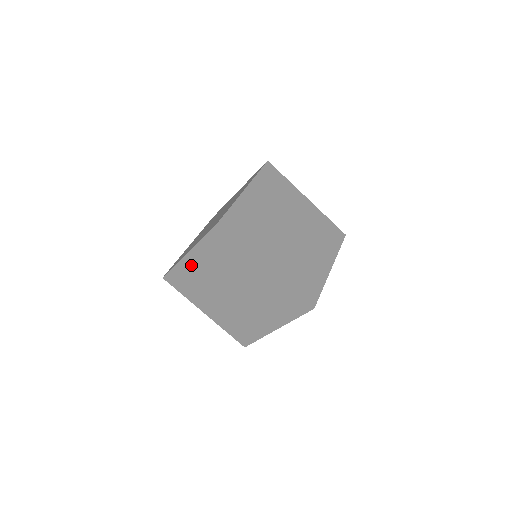
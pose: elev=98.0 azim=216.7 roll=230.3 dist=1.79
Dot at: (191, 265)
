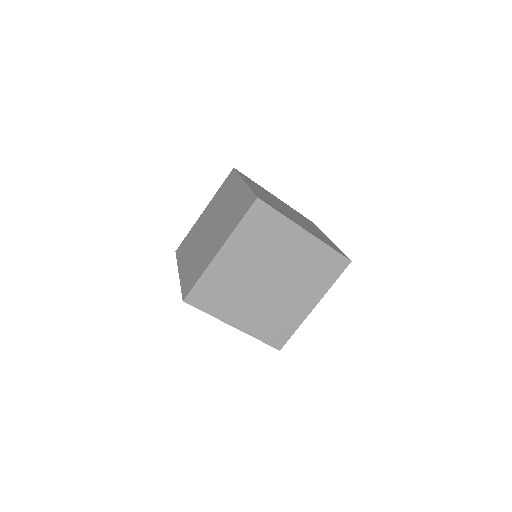
Dot at: occluded
